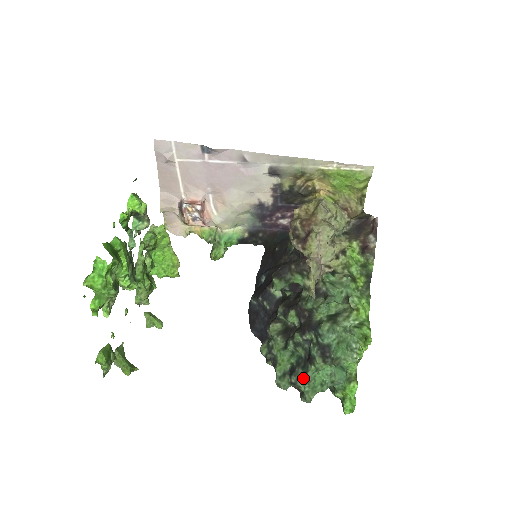
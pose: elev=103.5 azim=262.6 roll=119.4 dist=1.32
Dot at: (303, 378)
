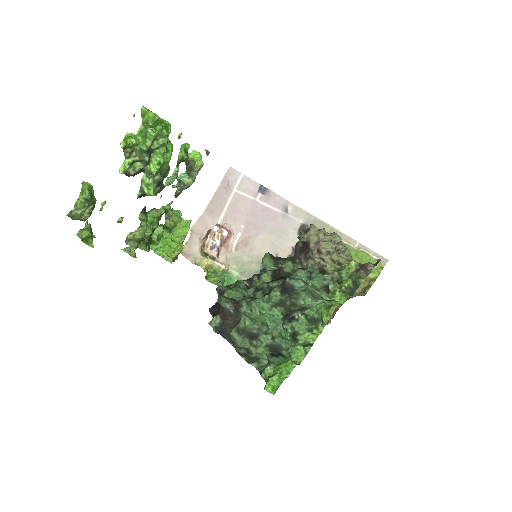
Dot at: (251, 299)
